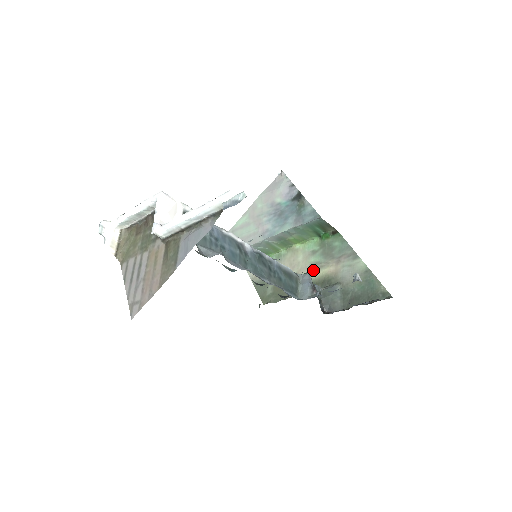
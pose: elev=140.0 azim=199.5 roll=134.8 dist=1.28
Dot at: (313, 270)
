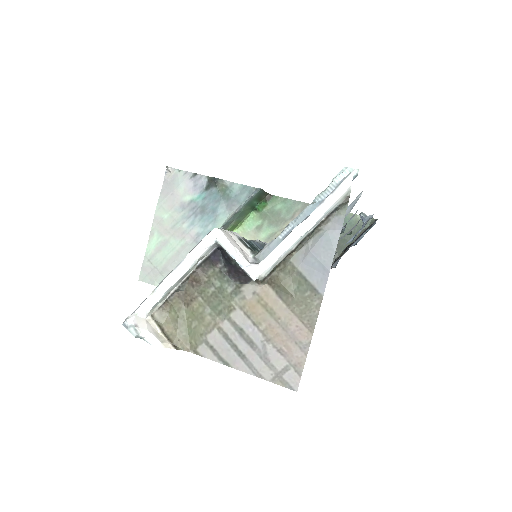
Dot at: occluded
